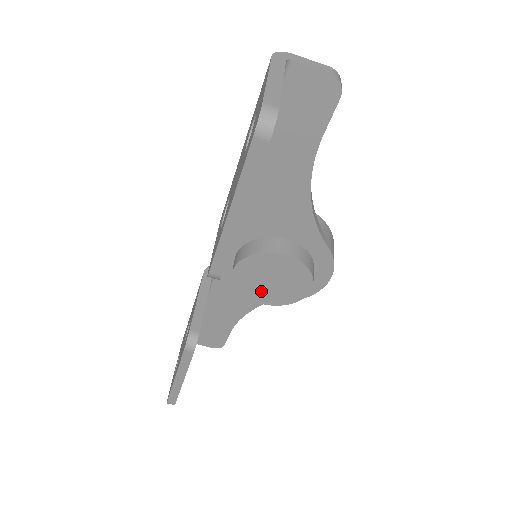
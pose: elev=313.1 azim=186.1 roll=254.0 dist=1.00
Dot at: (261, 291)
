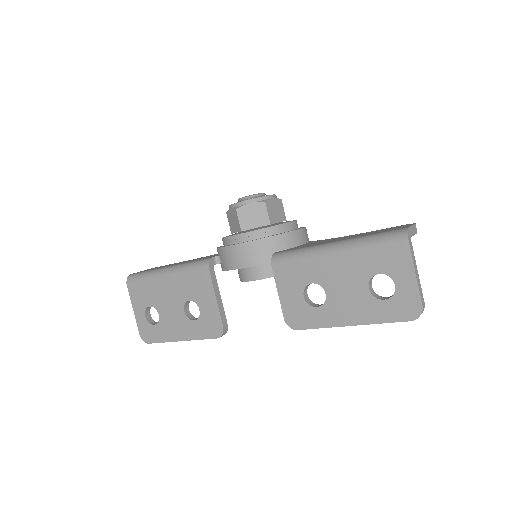
Dot at: occluded
